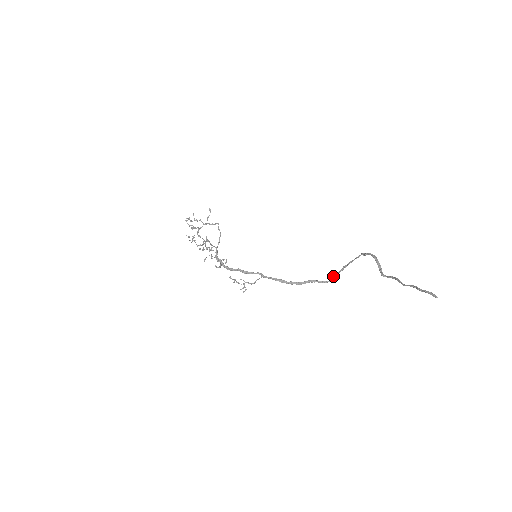
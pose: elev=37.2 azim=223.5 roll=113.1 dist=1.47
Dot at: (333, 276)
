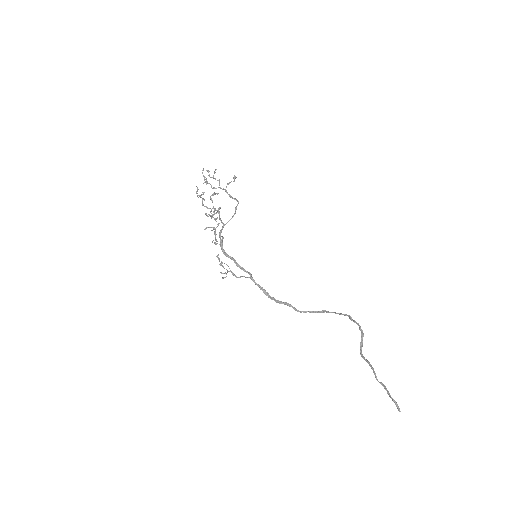
Dot at: occluded
